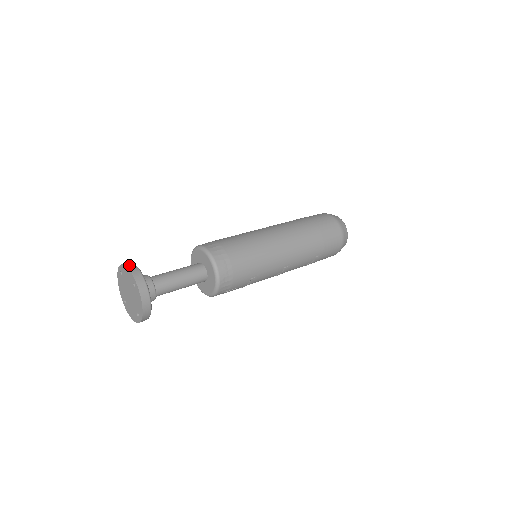
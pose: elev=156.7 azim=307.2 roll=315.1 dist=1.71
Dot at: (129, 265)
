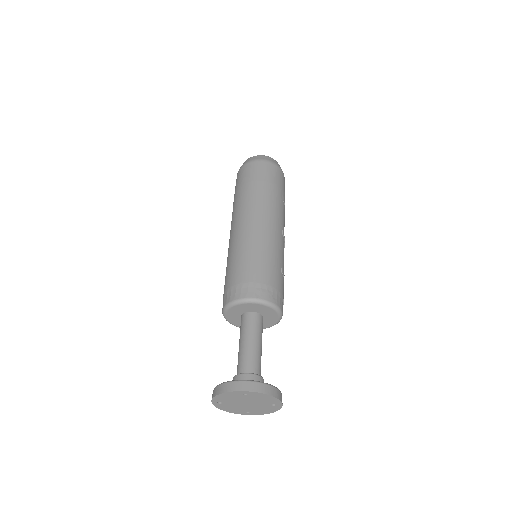
Dot at: (220, 390)
